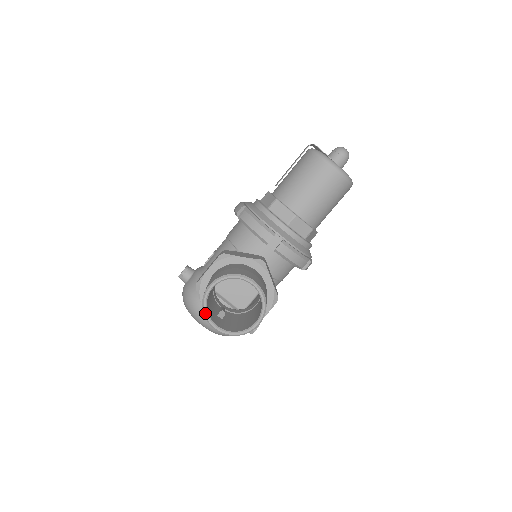
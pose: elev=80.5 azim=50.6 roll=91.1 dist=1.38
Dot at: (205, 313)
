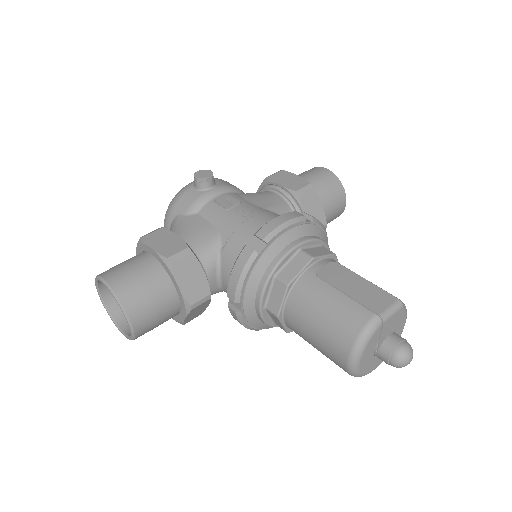
Dot at: (95, 281)
